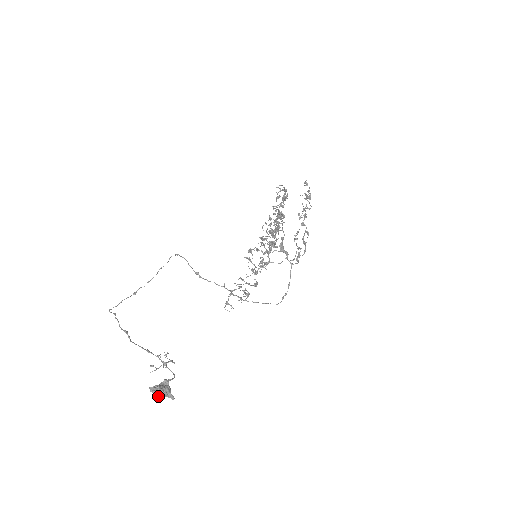
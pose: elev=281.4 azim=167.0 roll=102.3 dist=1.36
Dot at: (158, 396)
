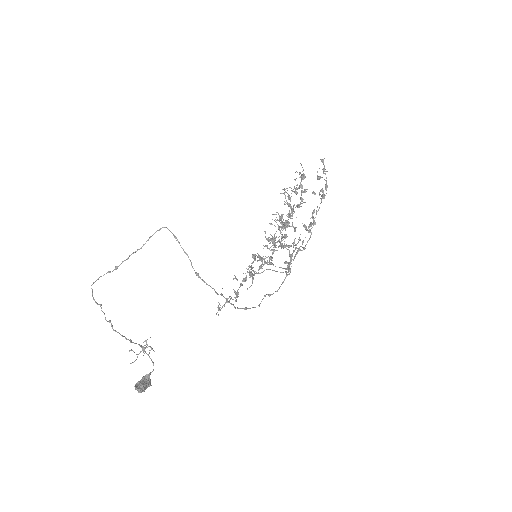
Dot at: (141, 392)
